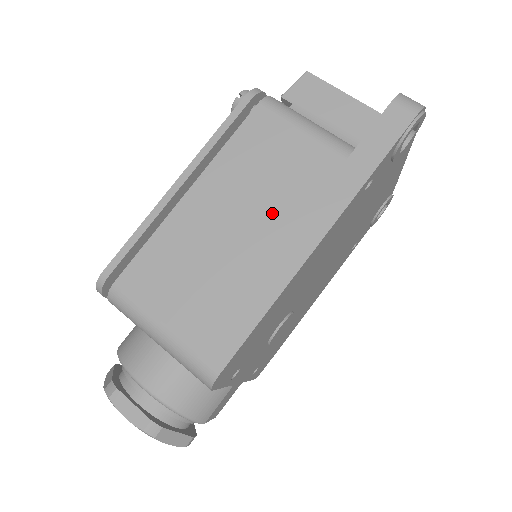
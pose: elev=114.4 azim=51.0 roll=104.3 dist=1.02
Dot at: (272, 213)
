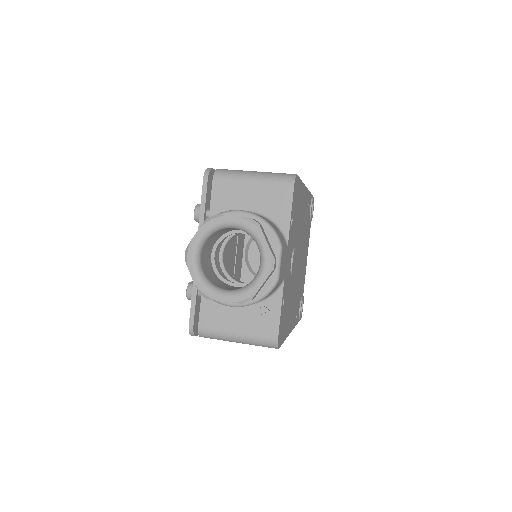
Dot at: occluded
